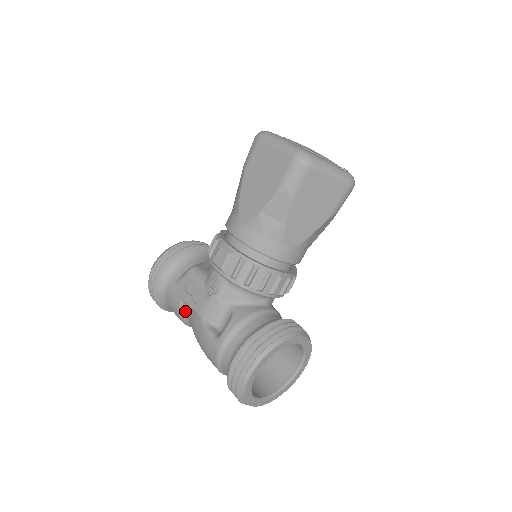
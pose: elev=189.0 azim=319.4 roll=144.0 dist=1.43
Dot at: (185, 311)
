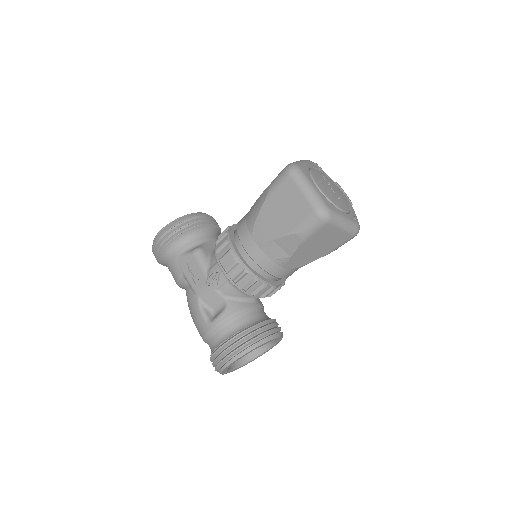
Dot at: (183, 282)
